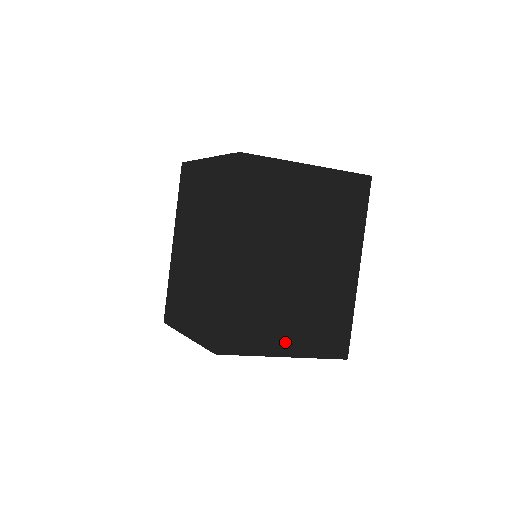
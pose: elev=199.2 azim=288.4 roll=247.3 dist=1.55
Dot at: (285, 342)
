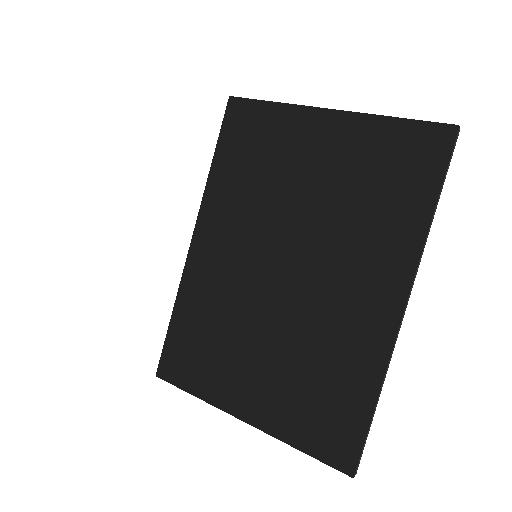
Dot at: (247, 396)
